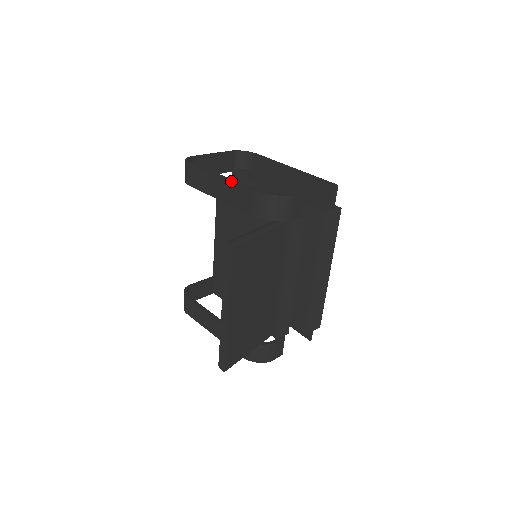
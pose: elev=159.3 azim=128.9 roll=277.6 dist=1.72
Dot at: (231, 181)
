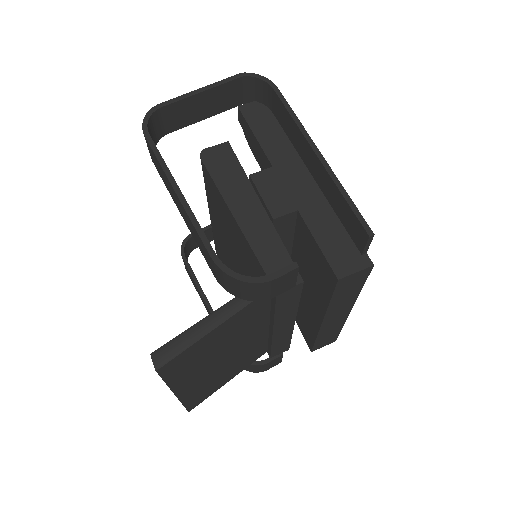
Dot at: (187, 214)
